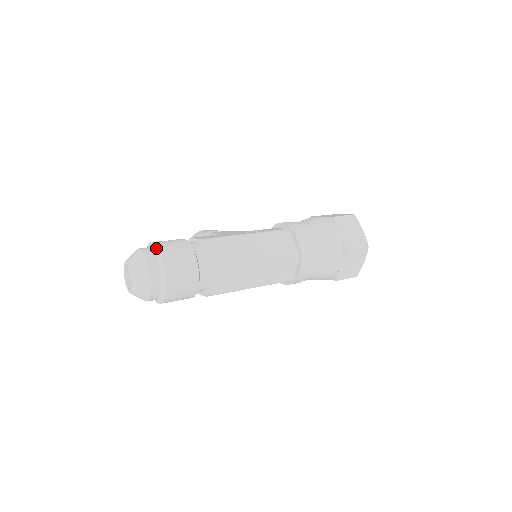
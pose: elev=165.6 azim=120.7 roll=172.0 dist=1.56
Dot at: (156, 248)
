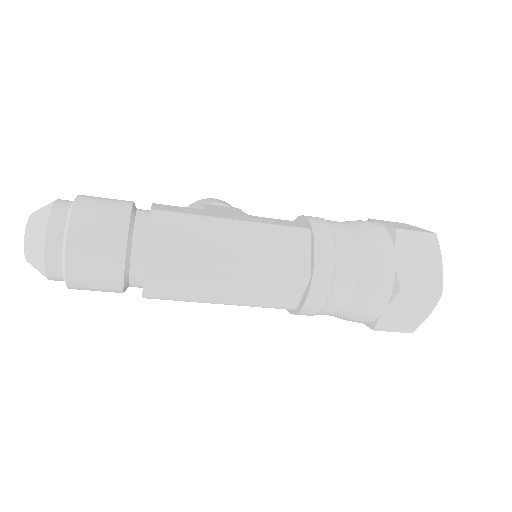
Dot at: (72, 205)
